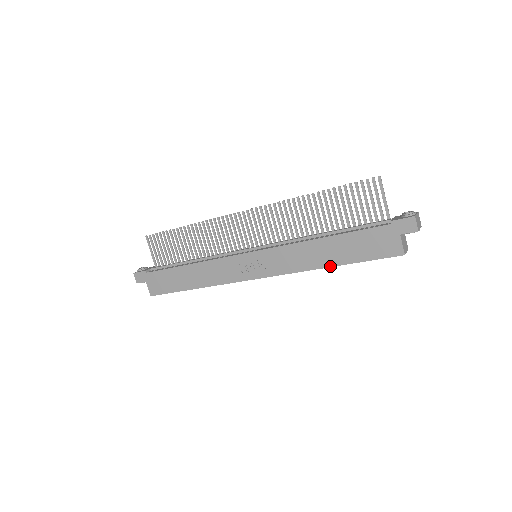
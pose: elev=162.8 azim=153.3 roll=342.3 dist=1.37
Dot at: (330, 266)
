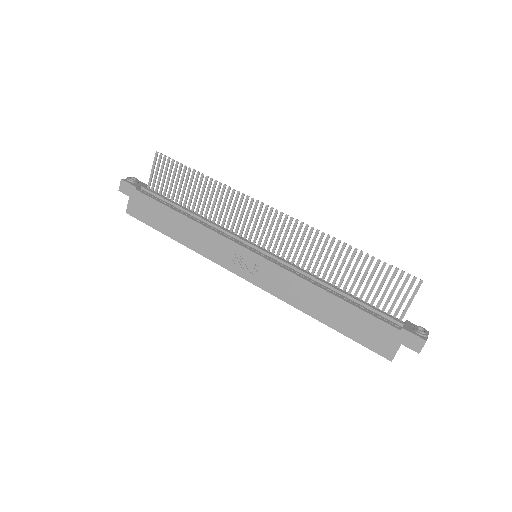
Dot at: (319, 320)
